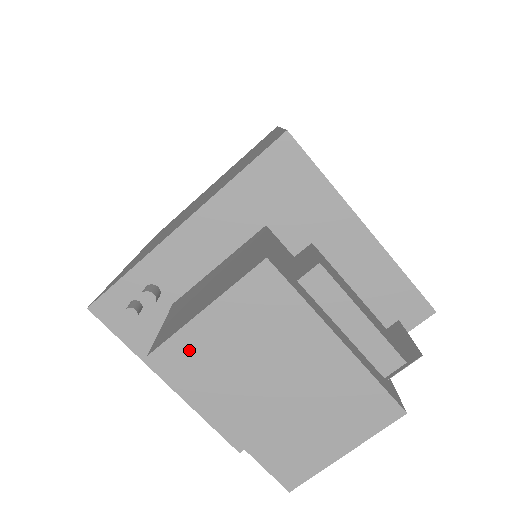
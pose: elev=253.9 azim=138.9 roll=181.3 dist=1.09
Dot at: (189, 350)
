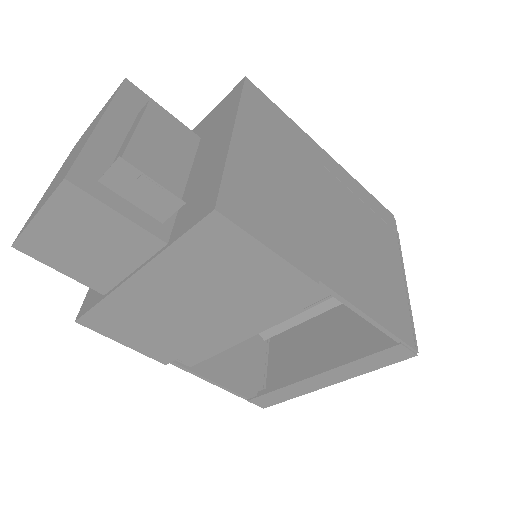
Dot at: occluded
